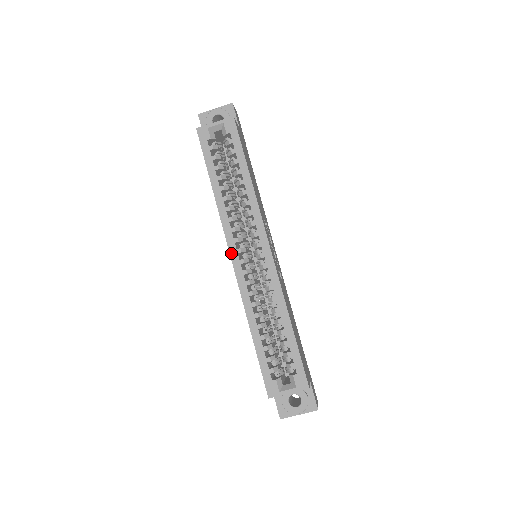
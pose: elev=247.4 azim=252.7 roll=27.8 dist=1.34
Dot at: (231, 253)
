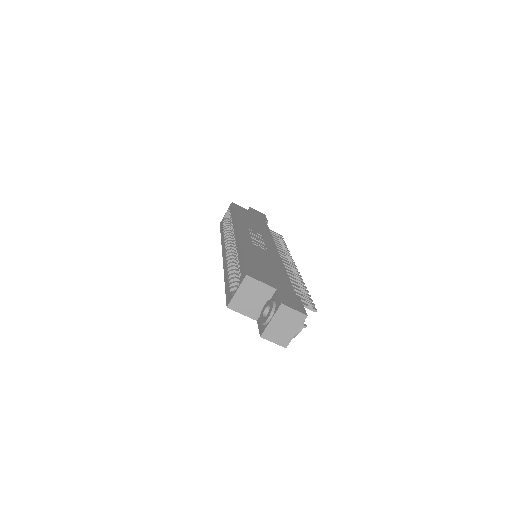
Dot at: (223, 254)
